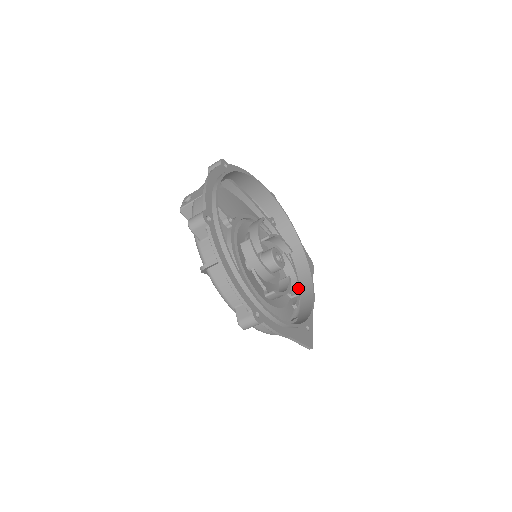
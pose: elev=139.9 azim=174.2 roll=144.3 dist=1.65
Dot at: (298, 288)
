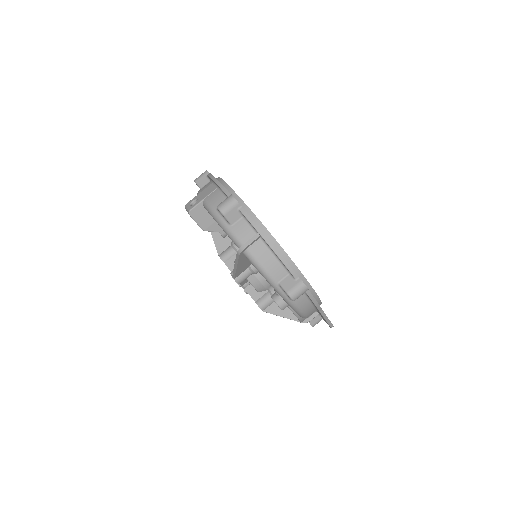
Dot at: occluded
